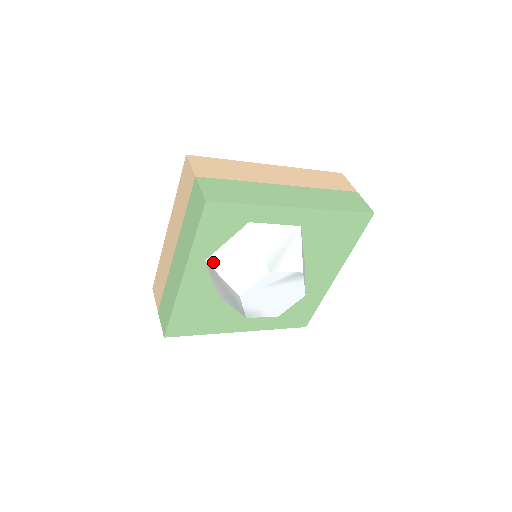
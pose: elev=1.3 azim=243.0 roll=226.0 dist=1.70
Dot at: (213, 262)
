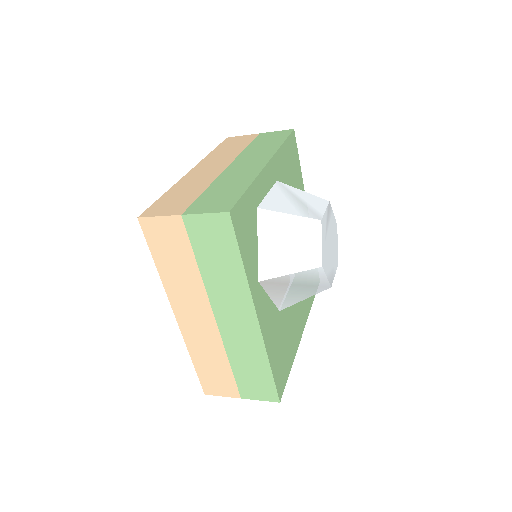
Dot at: (267, 273)
